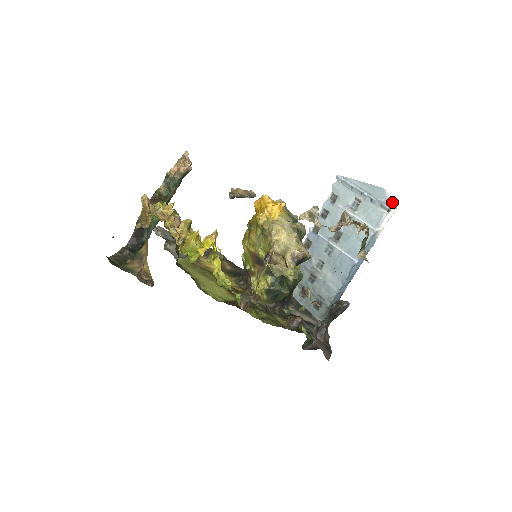
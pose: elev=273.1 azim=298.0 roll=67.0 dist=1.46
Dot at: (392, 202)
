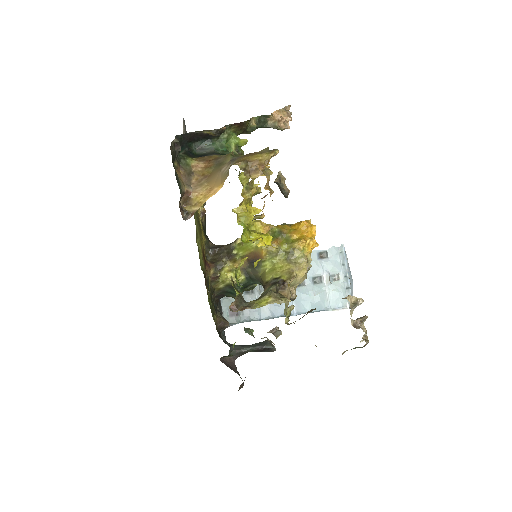
Dot at: occluded
